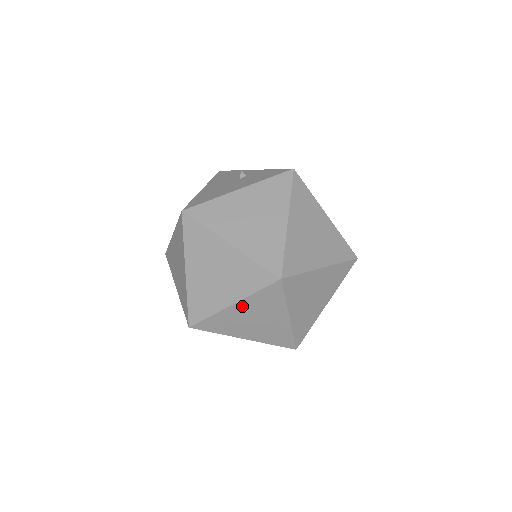
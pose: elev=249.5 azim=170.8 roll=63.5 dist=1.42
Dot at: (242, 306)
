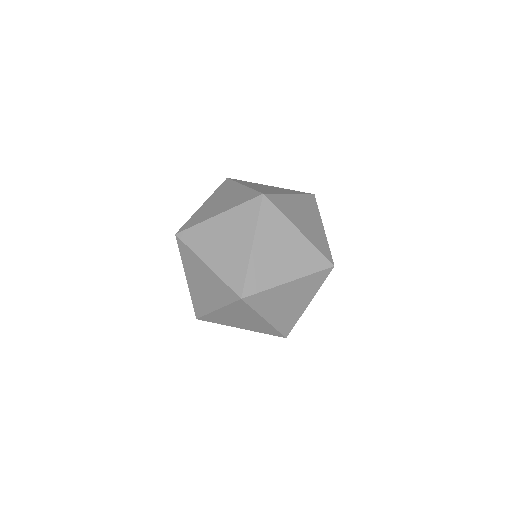
Dot at: (224, 219)
